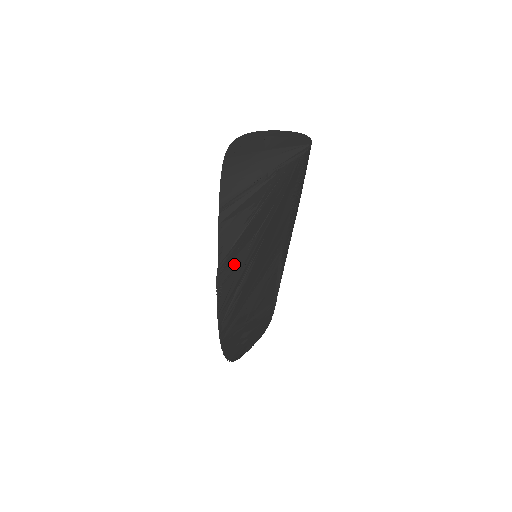
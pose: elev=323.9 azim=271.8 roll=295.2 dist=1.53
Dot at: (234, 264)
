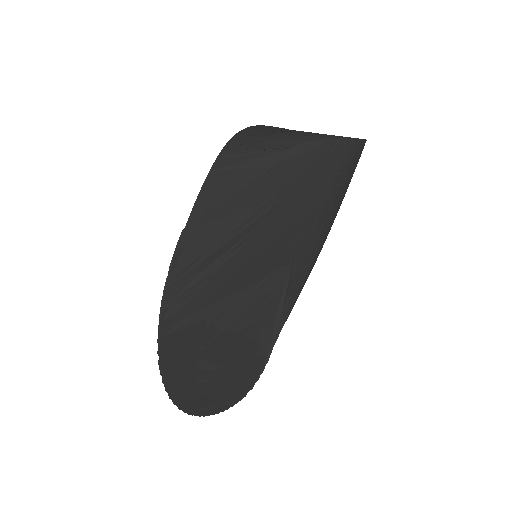
Dot at: (214, 228)
